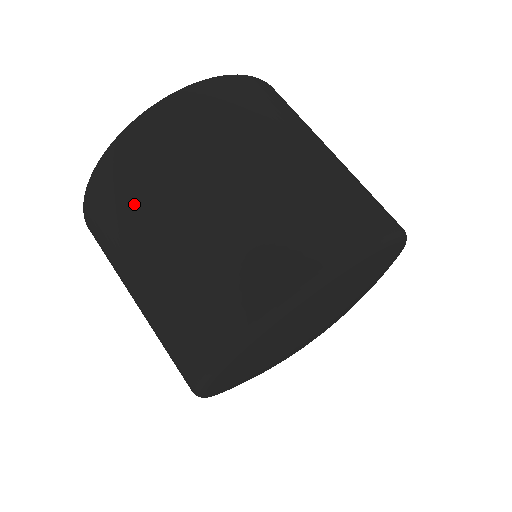
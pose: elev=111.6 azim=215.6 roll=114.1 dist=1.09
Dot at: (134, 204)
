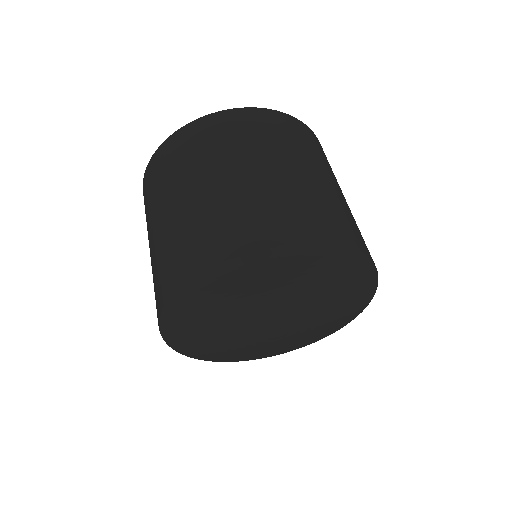
Dot at: occluded
